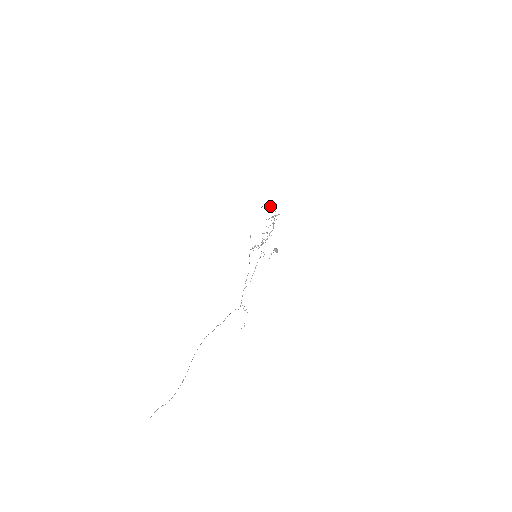
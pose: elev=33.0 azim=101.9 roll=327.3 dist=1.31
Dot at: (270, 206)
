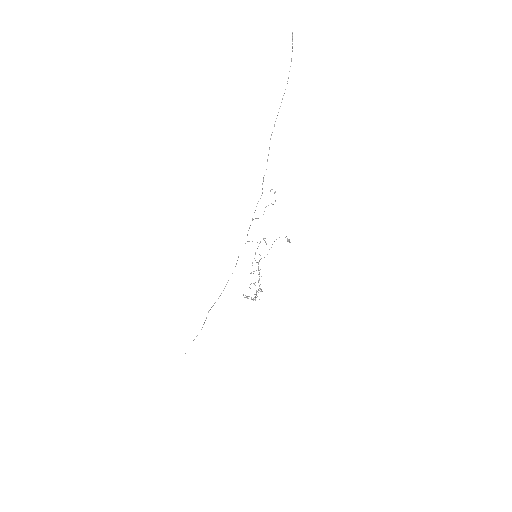
Dot at: (251, 298)
